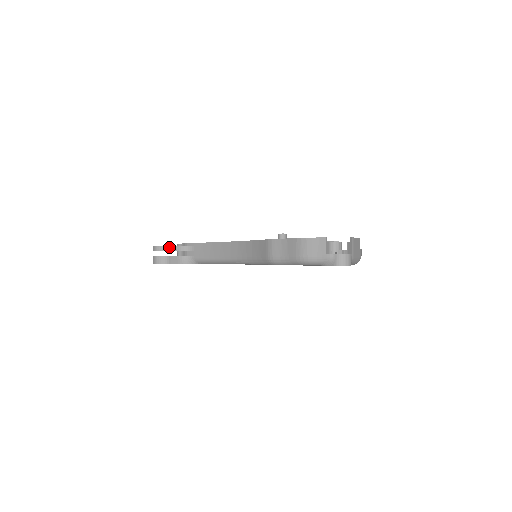
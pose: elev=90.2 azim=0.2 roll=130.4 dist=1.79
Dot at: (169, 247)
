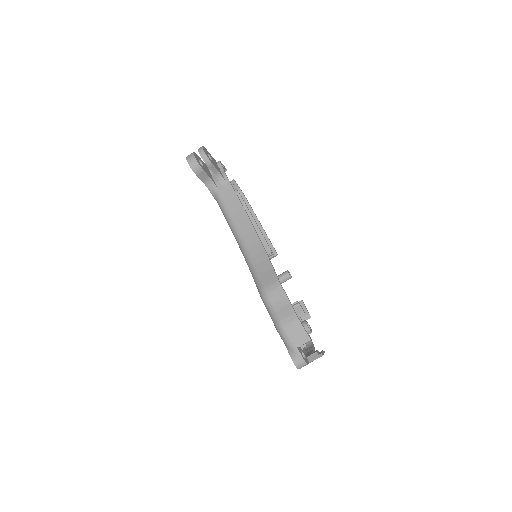
Dot at: (212, 165)
